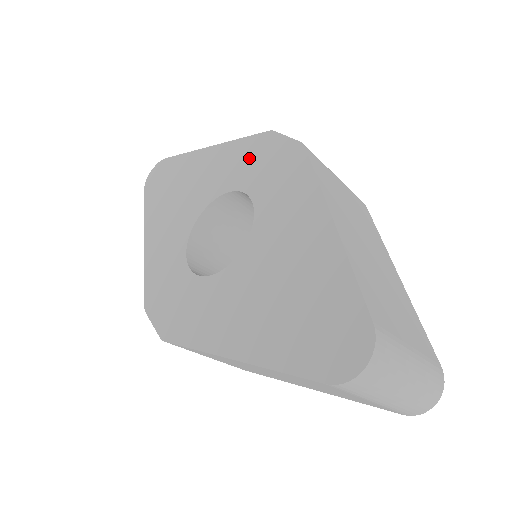
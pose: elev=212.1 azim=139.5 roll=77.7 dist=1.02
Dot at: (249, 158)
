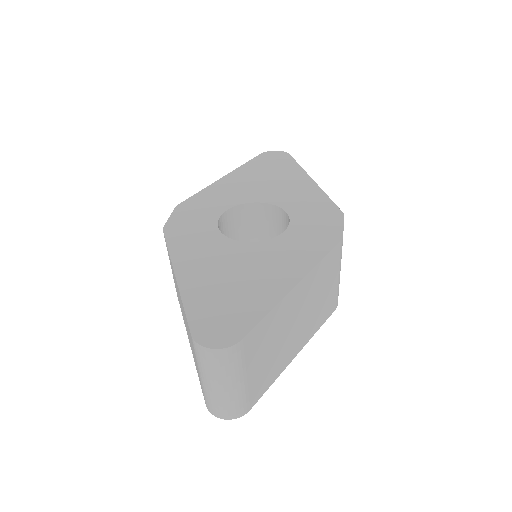
Dot at: (316, 210)
